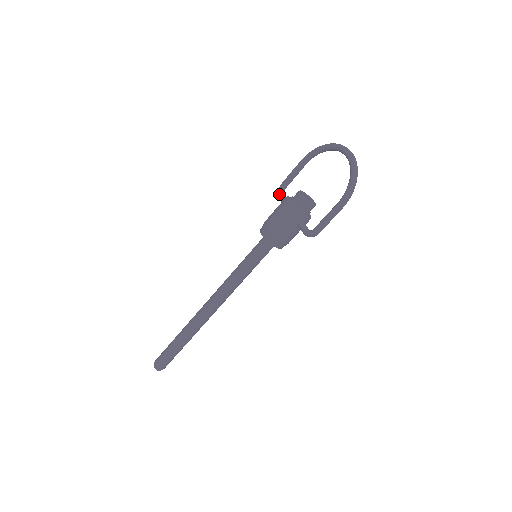
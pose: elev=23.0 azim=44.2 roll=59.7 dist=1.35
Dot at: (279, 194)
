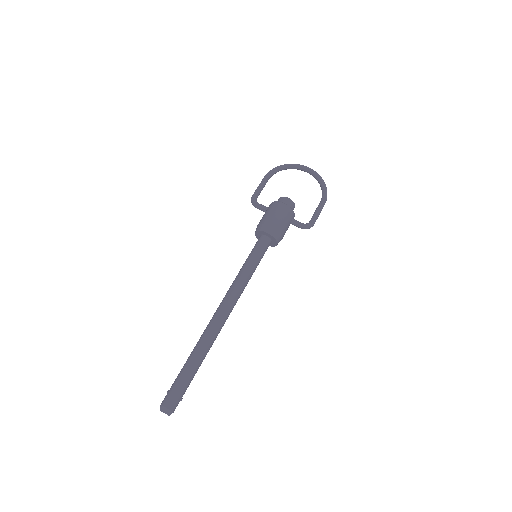
Dot at: (256, 203)
